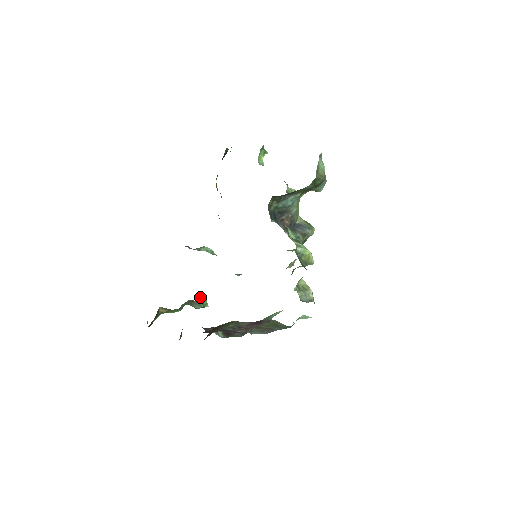
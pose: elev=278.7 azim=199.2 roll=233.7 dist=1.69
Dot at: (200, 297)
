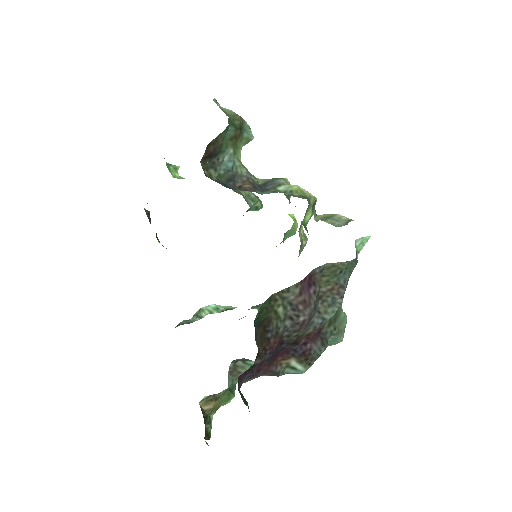
Dot at: occluded
